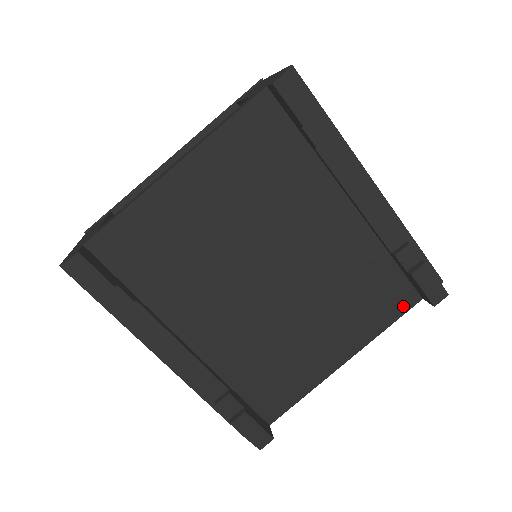
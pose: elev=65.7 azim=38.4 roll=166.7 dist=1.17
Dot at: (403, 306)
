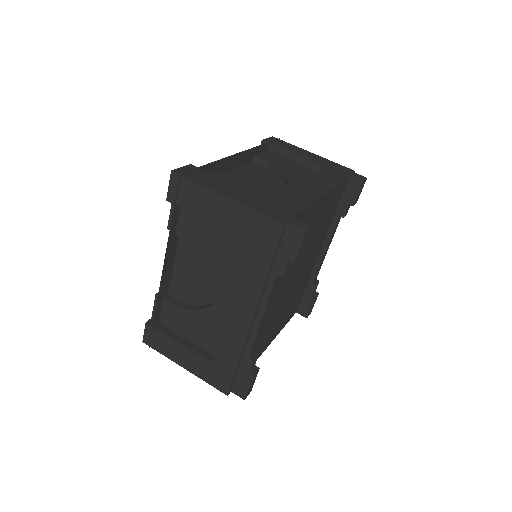
Dot at: (293, 314)
